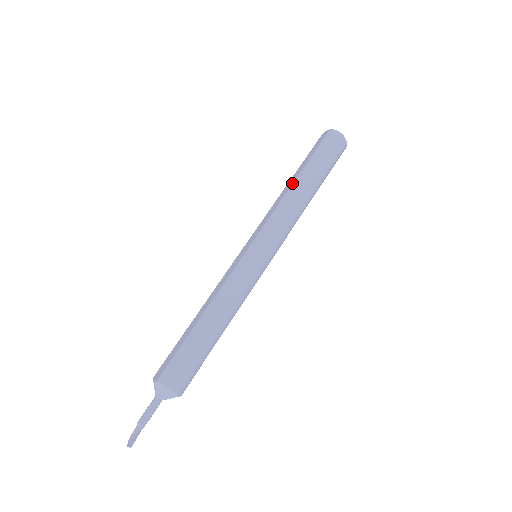
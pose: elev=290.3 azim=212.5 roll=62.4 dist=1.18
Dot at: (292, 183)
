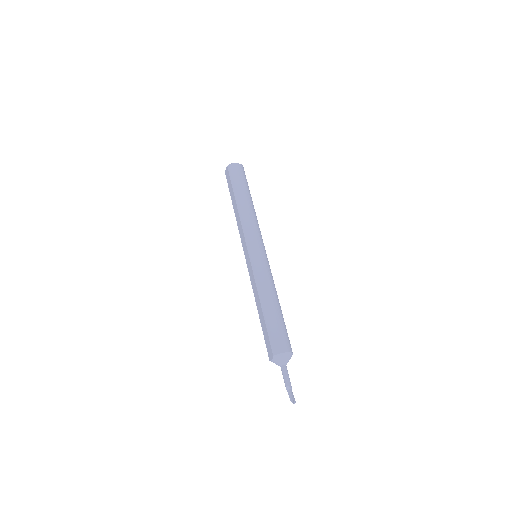
Dot at: (236, 206)
